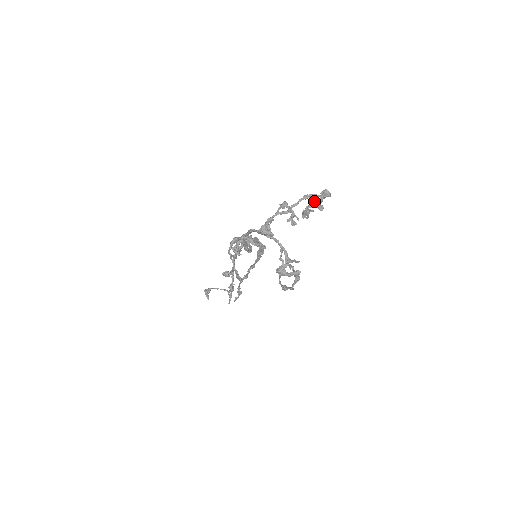
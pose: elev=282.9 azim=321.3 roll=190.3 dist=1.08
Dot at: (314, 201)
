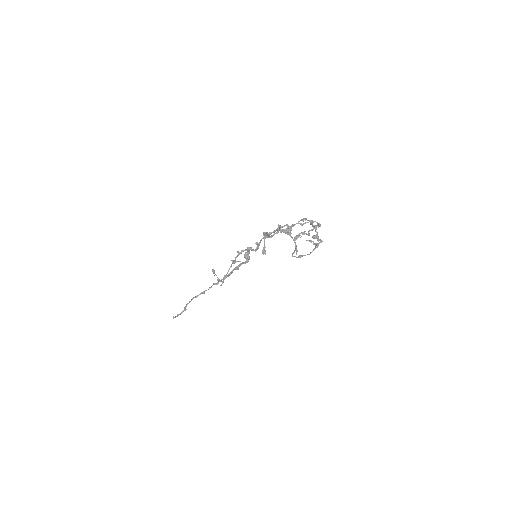
Dot at: (305, 231)
